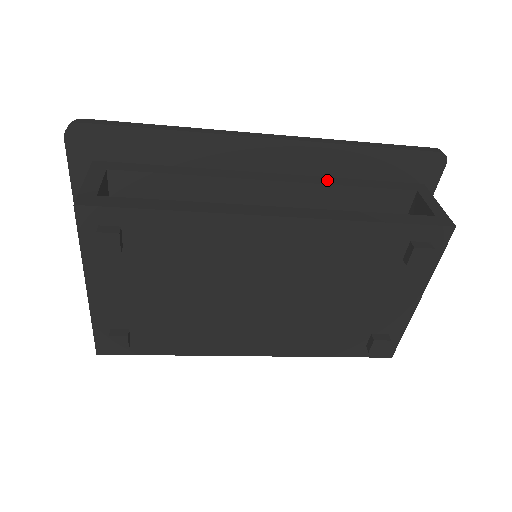
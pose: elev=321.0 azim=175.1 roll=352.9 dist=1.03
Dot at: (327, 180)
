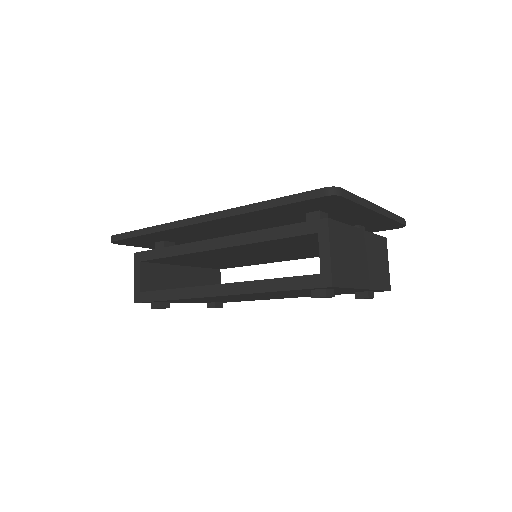
Dot at: (251, 237)
